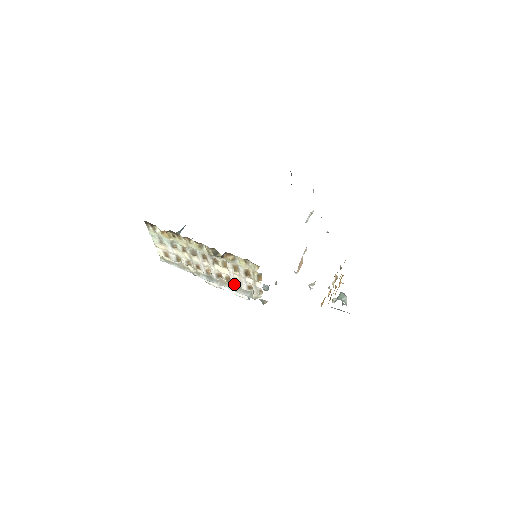
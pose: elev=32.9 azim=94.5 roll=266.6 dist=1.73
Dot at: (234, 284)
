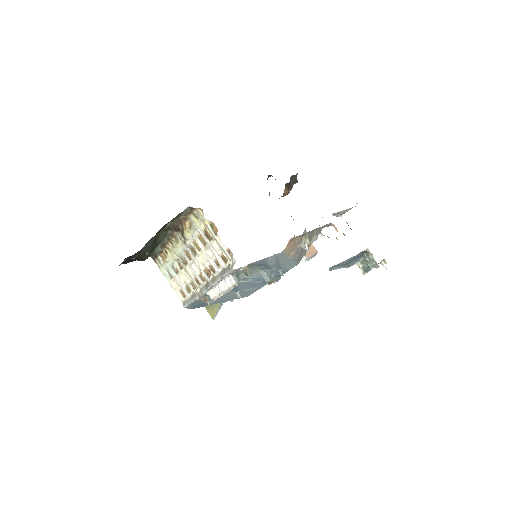
Dot at: (216, 268)
